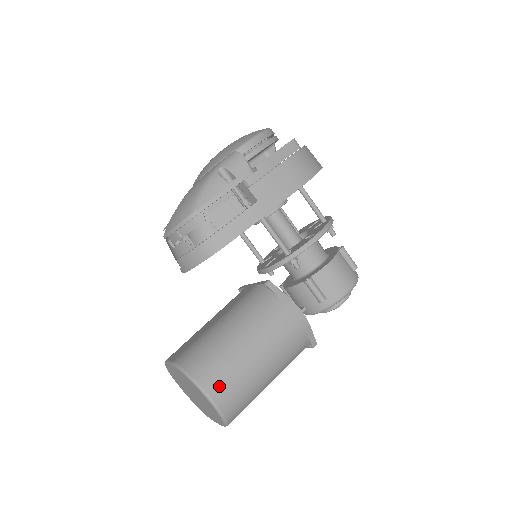
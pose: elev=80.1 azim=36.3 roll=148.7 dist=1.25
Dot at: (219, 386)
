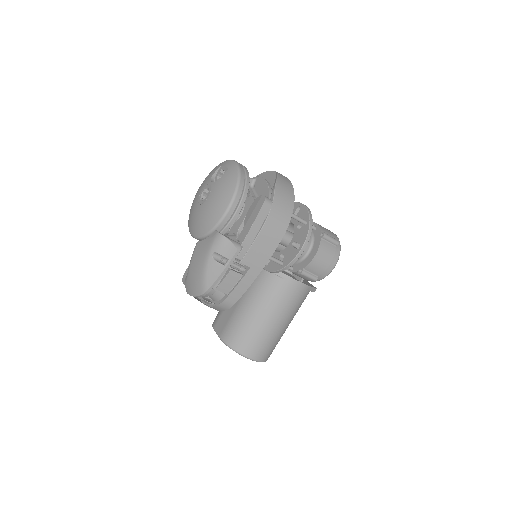
Dot at: (256, 351)
